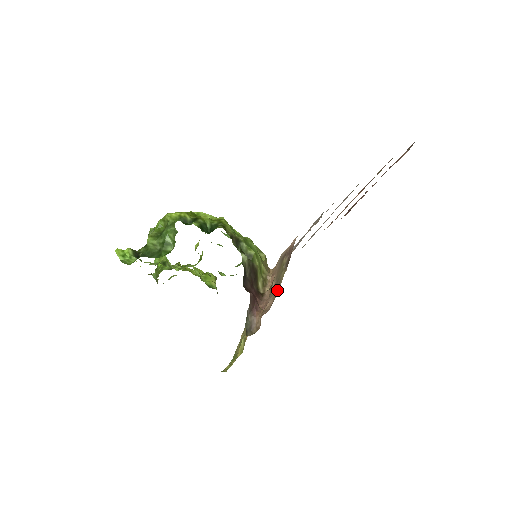
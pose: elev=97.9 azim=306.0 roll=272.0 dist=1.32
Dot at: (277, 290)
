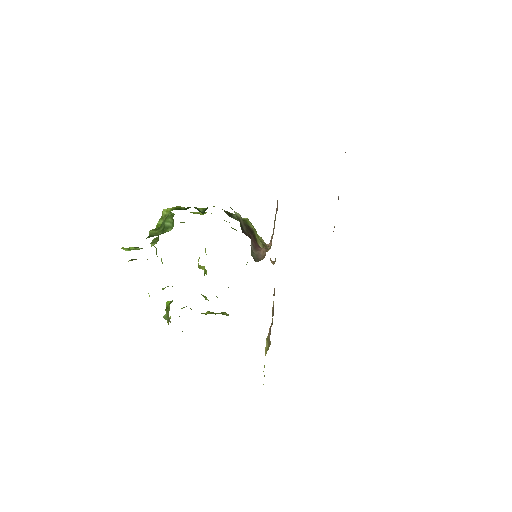
Dot at: (274, 227)
